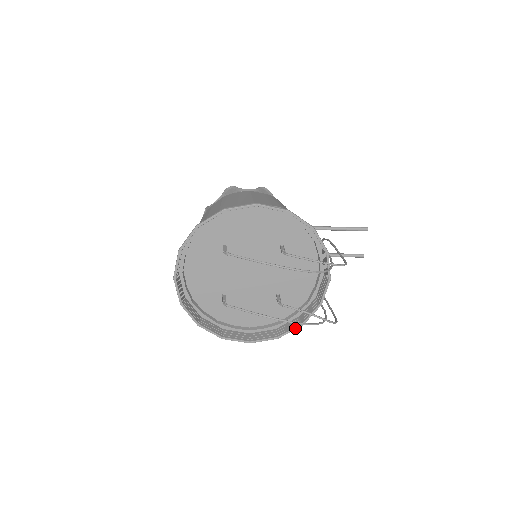
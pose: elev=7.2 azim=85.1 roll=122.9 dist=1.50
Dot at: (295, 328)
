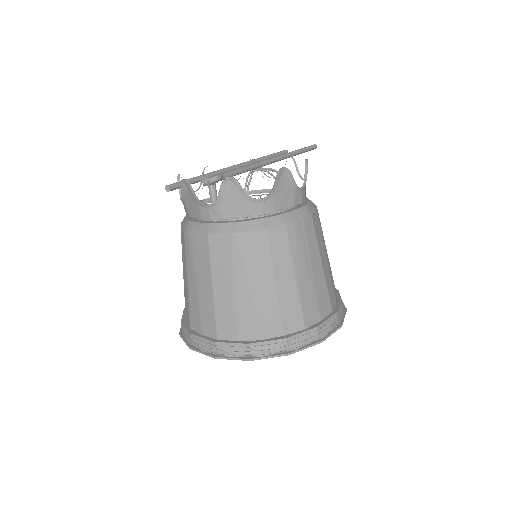
Dot at: occluded
